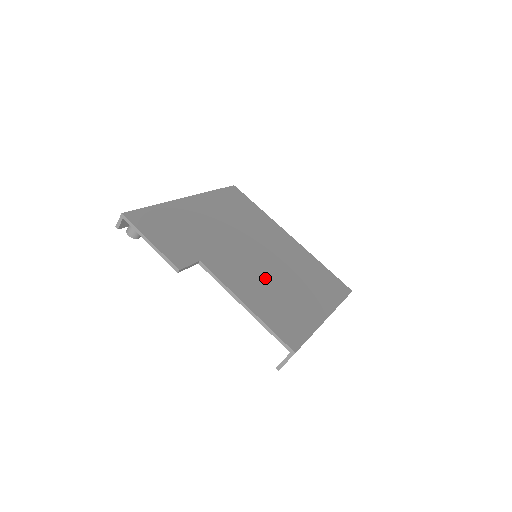
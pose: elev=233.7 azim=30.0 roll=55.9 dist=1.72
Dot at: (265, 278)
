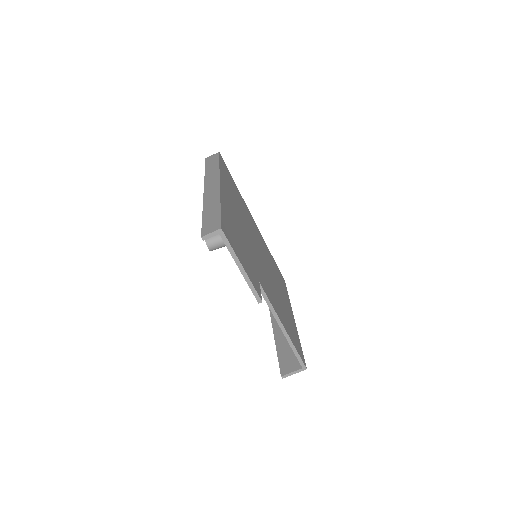
Dot at: (274, 288)
